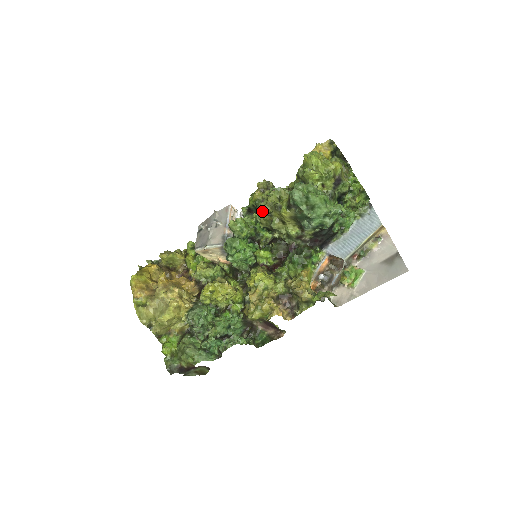
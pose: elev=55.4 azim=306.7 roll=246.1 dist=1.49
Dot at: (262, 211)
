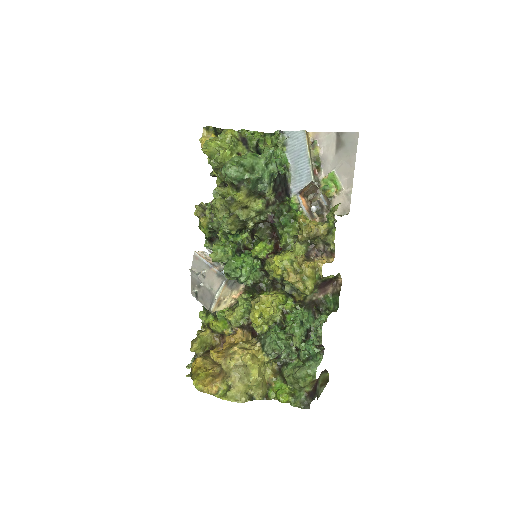
Dot at: (222, 220)
